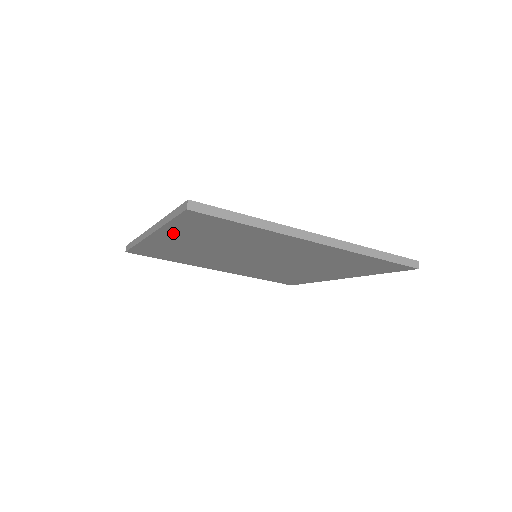
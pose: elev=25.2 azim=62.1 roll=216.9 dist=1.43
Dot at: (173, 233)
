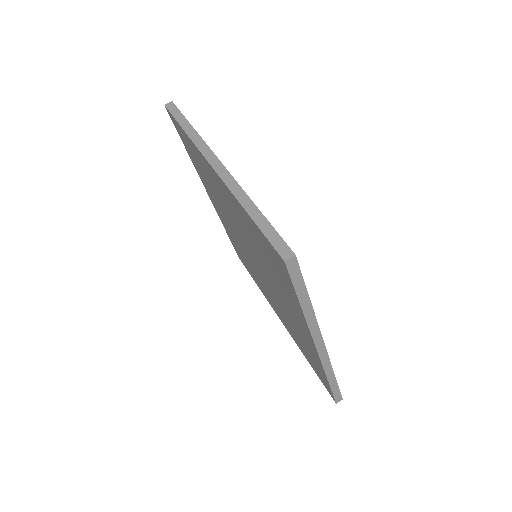
Dot at: (235, 202)
